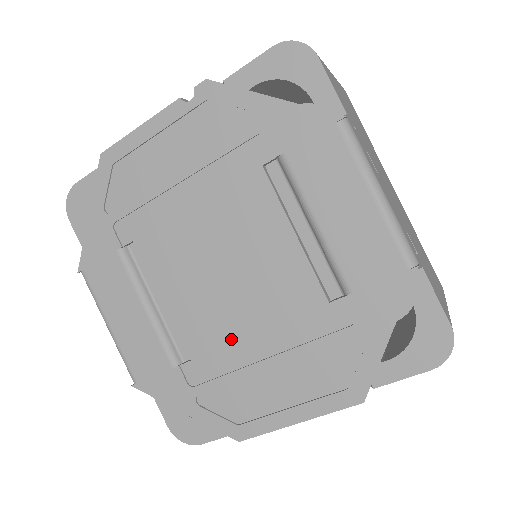
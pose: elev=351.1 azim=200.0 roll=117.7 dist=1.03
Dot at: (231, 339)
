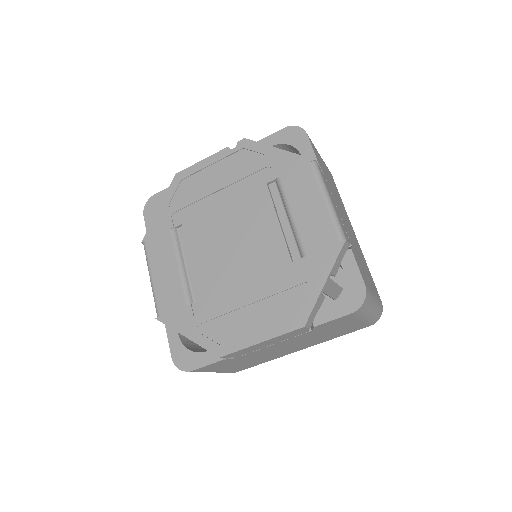
Dot at: (228, 286)
